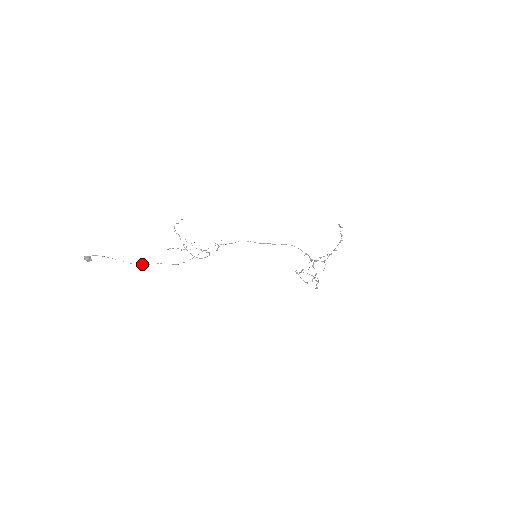
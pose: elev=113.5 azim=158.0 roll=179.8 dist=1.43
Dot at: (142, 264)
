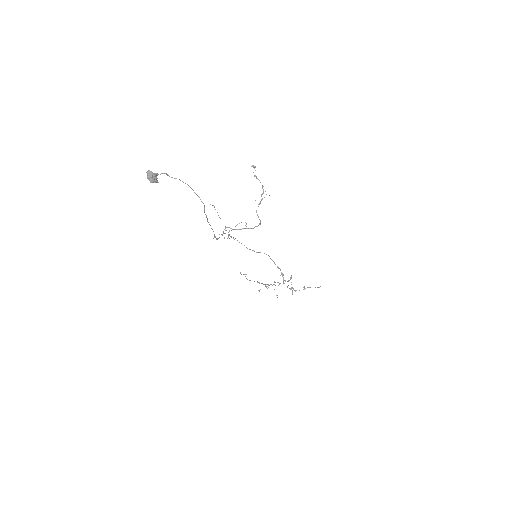
Dot at: occluded
